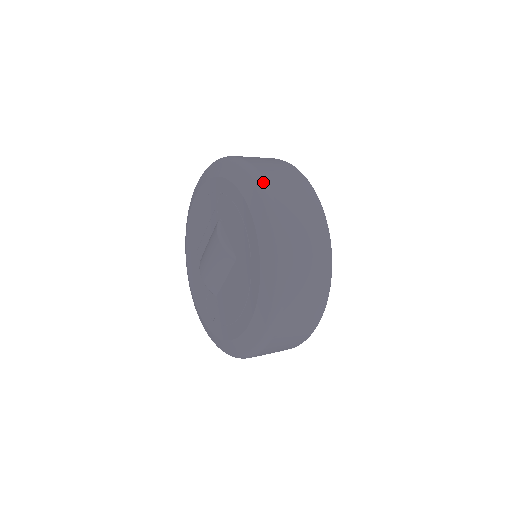
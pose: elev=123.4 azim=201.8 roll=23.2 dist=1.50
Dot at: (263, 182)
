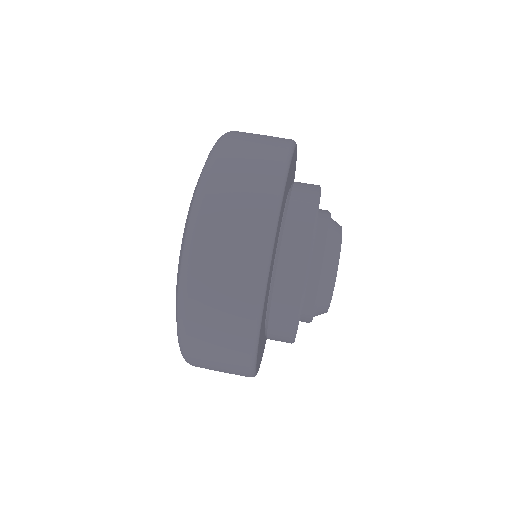
Dot at: (190, 245)
